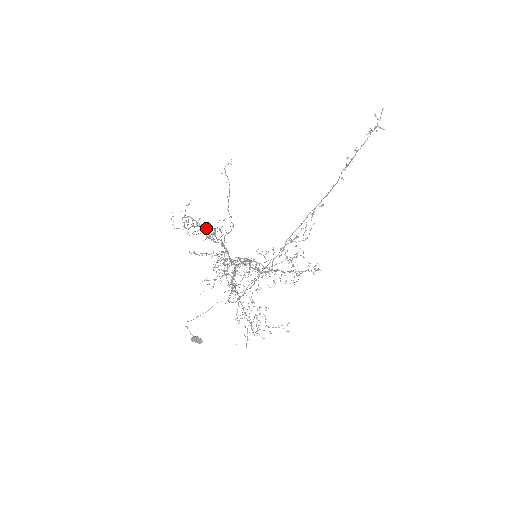
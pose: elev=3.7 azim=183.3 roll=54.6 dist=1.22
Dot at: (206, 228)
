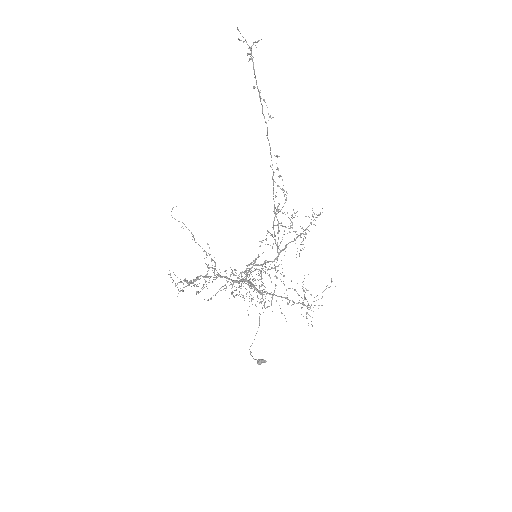
Dot at: occluded
